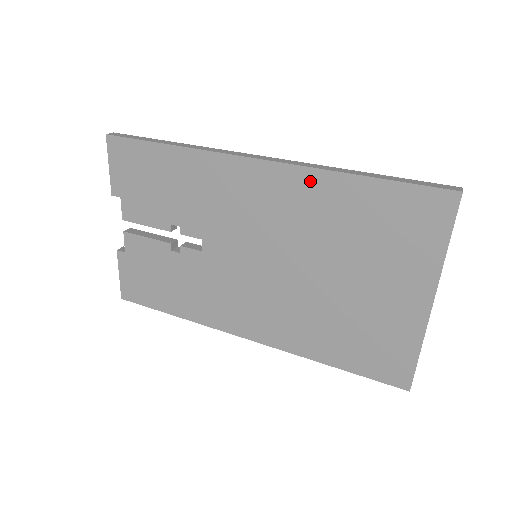
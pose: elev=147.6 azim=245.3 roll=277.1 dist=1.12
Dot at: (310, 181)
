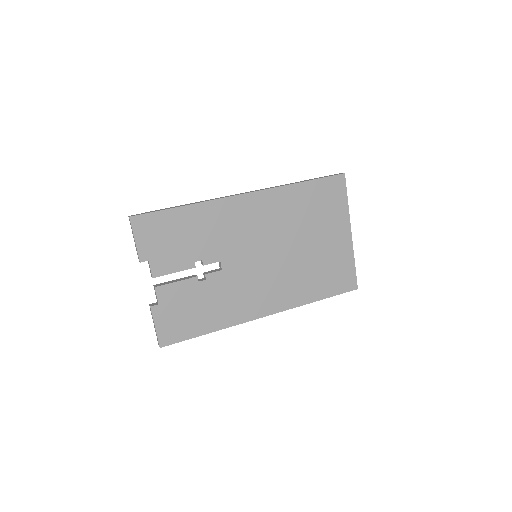
Dot at: (278, 195)
